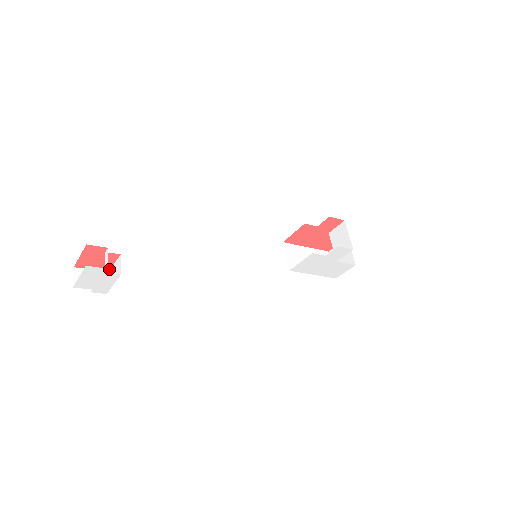
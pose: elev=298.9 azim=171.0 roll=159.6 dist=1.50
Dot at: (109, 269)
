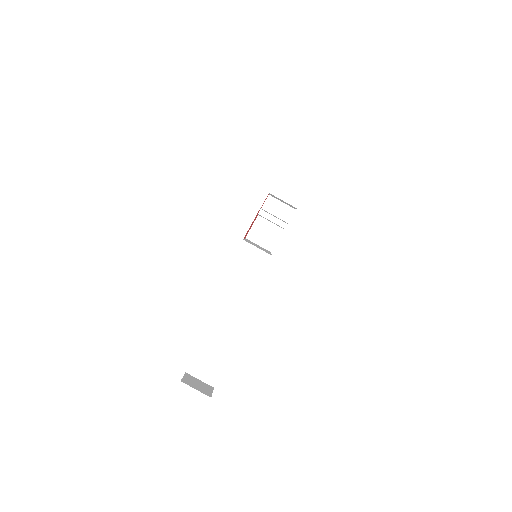
Dot at: occluded
